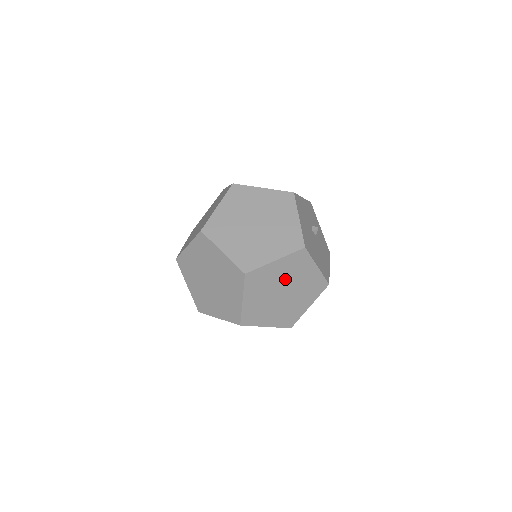
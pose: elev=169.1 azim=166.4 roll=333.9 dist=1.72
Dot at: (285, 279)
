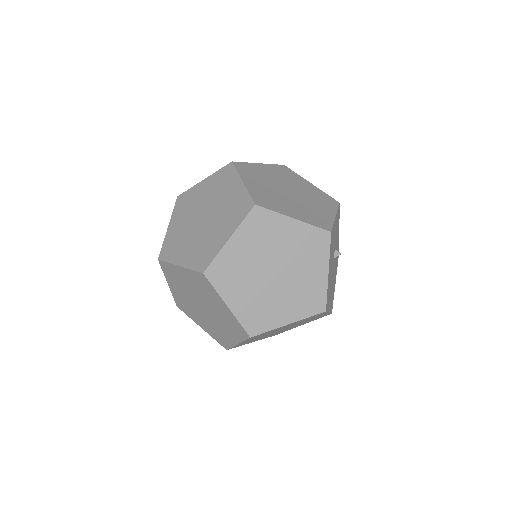
Dot at: (290, 325)
